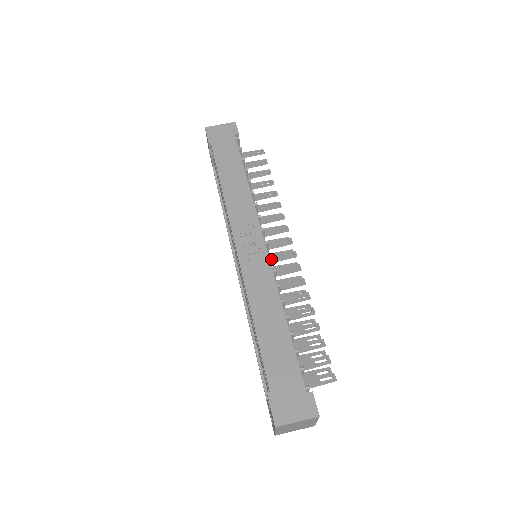
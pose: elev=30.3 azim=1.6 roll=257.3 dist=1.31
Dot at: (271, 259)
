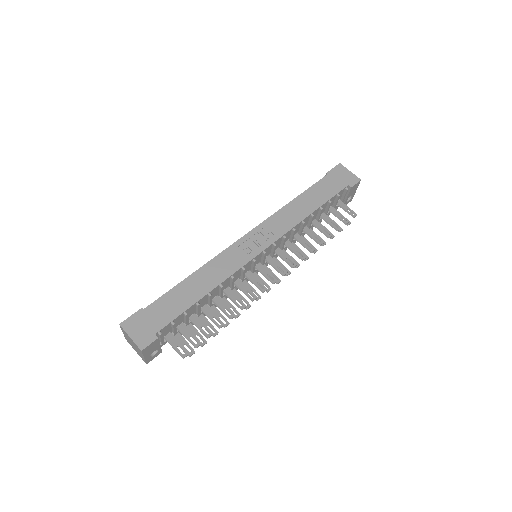
Dot at: (254, 263)
